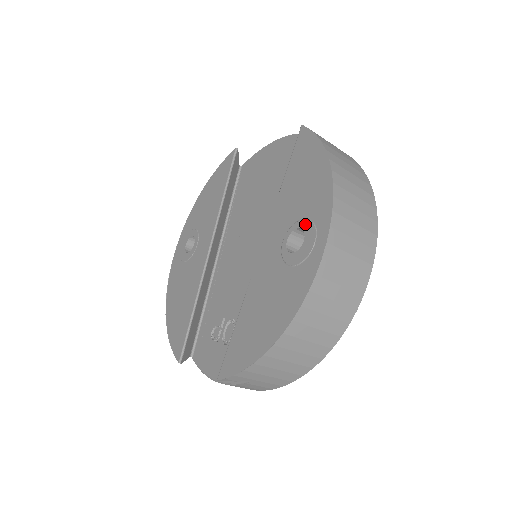
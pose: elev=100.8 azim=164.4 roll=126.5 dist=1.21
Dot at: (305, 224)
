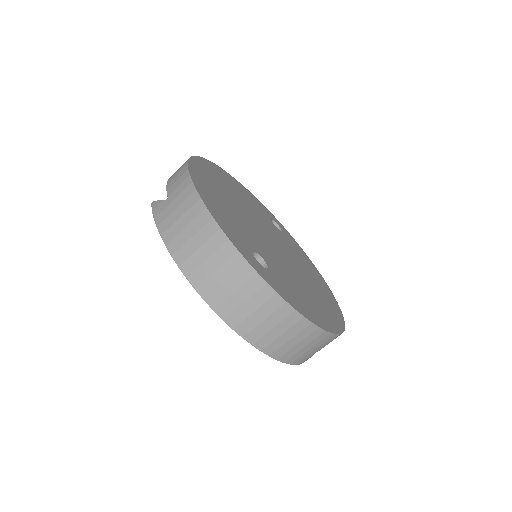
Dot at: occluded
